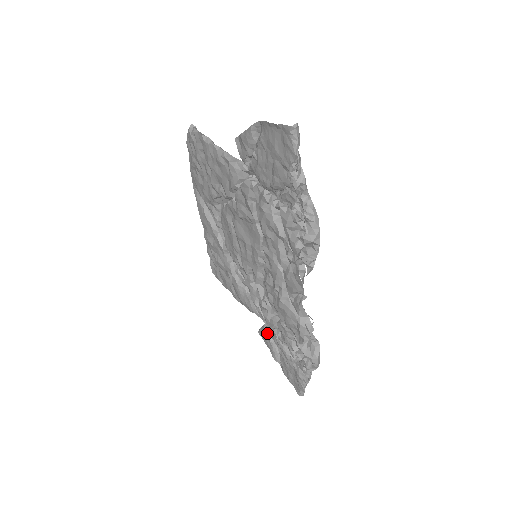
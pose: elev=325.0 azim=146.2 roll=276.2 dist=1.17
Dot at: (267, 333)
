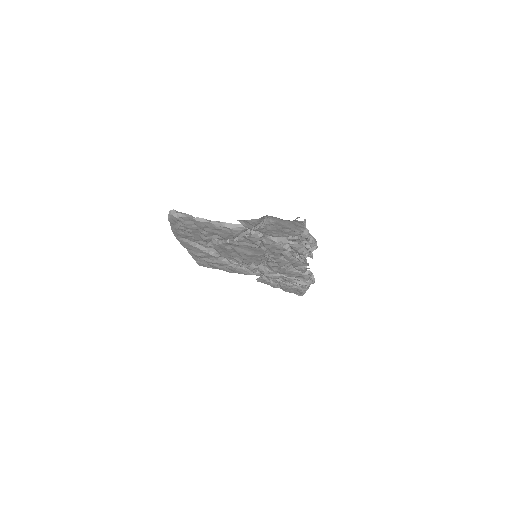
Dot at: (267, 280)
